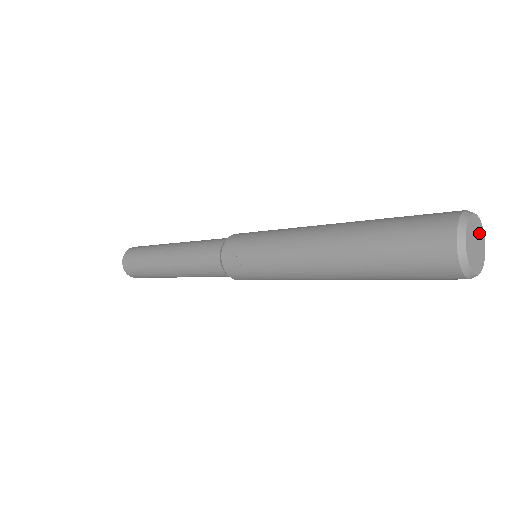
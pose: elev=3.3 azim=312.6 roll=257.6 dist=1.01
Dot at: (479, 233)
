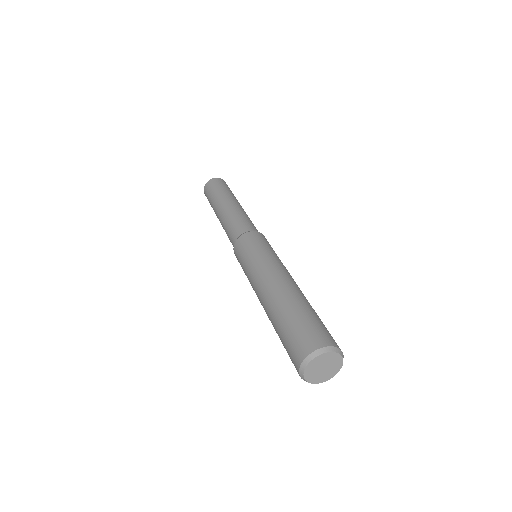
Dot at: (325, 360)
